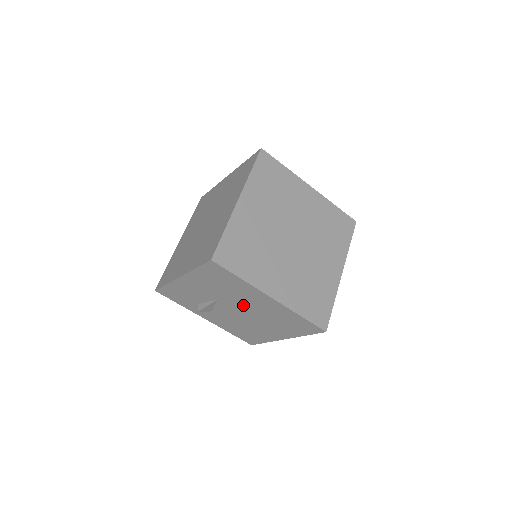
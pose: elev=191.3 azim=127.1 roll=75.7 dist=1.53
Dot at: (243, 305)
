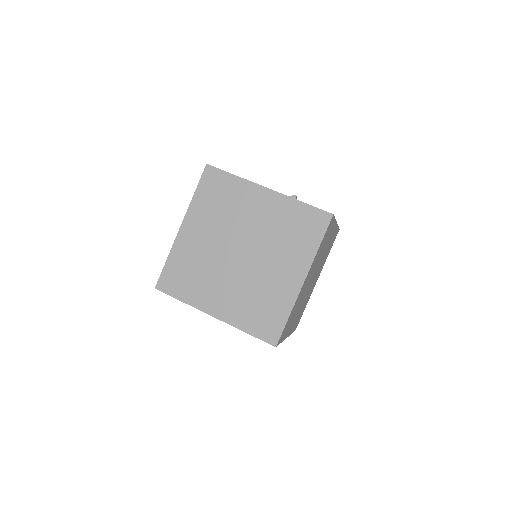
Dot at: occluded
